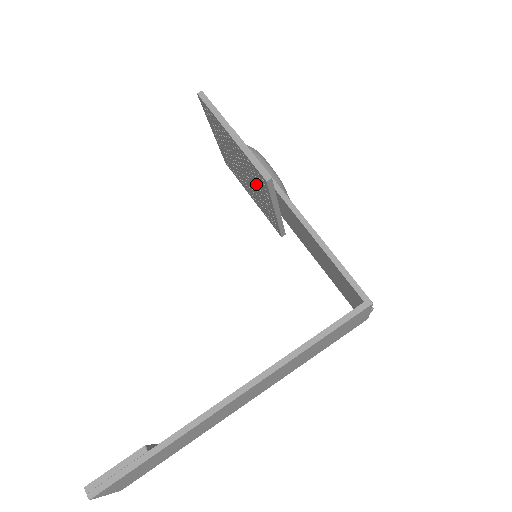
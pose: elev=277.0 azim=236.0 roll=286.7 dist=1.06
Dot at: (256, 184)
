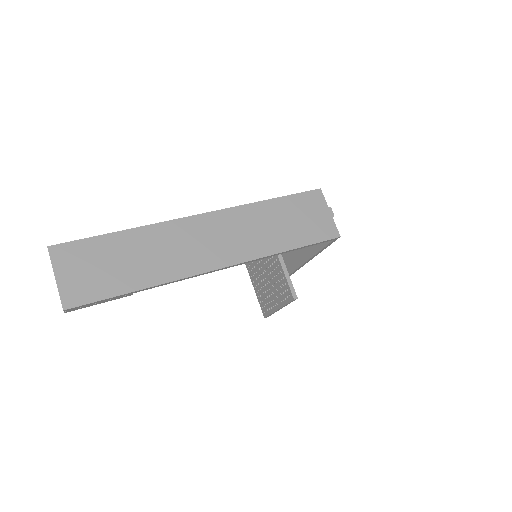
Dot at: occluded
